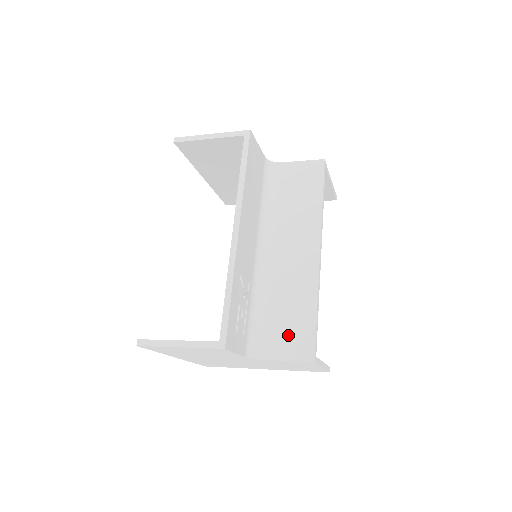
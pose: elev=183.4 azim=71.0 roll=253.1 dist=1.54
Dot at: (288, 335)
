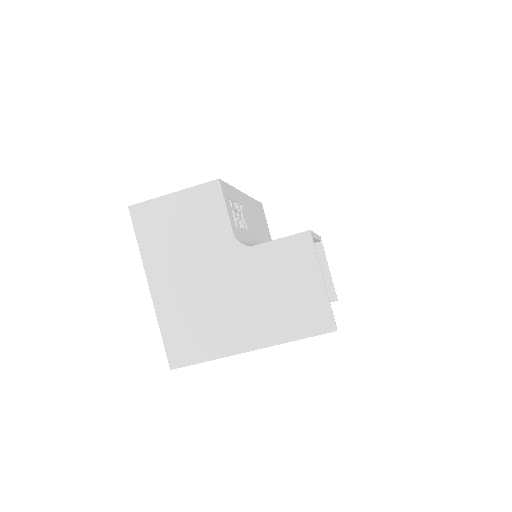
Dot at: occluded
